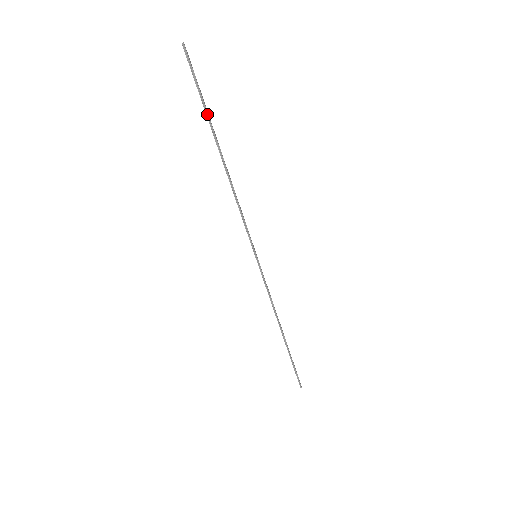
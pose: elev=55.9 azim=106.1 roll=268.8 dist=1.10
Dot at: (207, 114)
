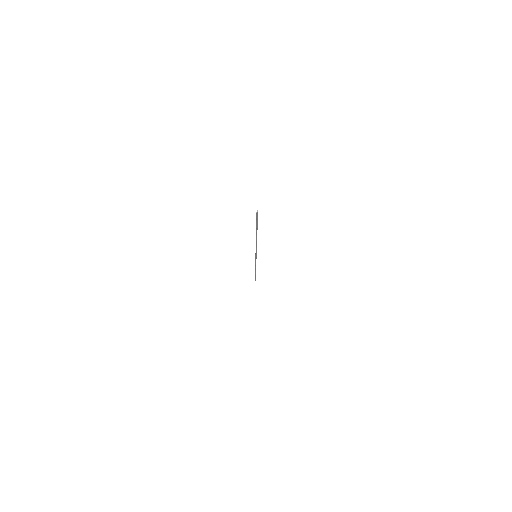
Dot at: (257, 228)
